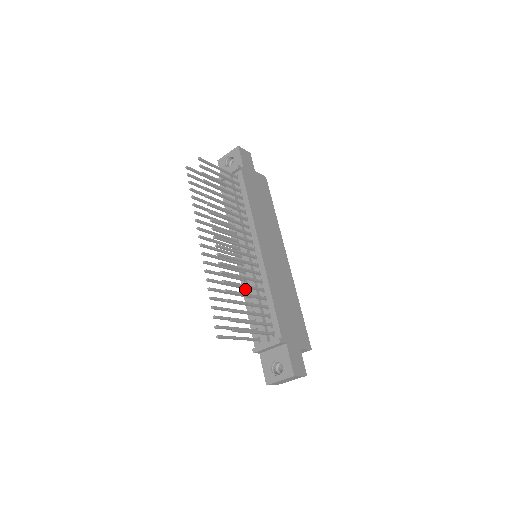
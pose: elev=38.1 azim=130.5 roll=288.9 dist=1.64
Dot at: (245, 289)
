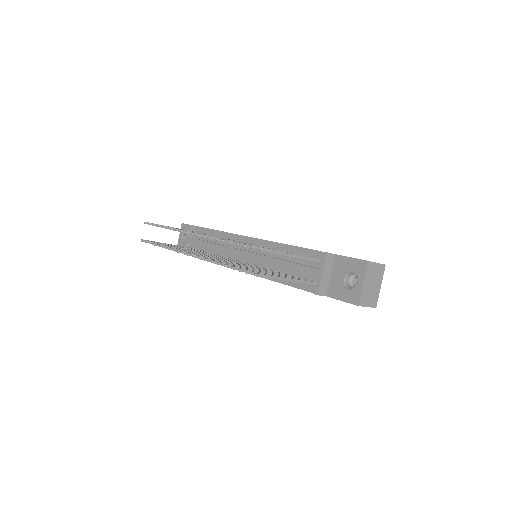
Dot at: occluded
